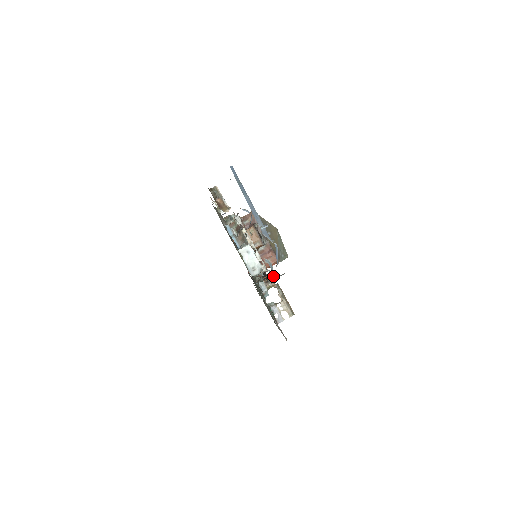
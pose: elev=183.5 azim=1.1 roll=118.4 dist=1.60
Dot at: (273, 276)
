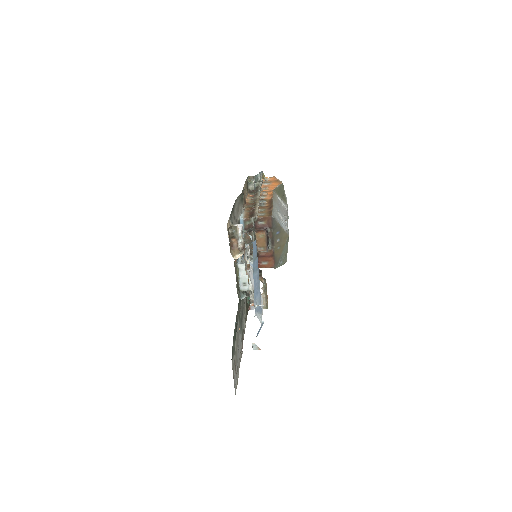
Dot at: occluded
